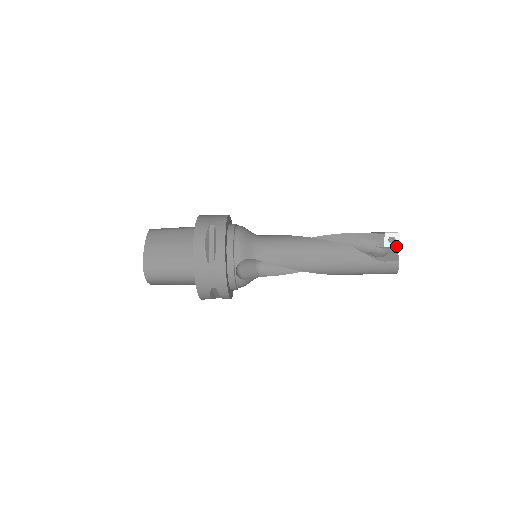
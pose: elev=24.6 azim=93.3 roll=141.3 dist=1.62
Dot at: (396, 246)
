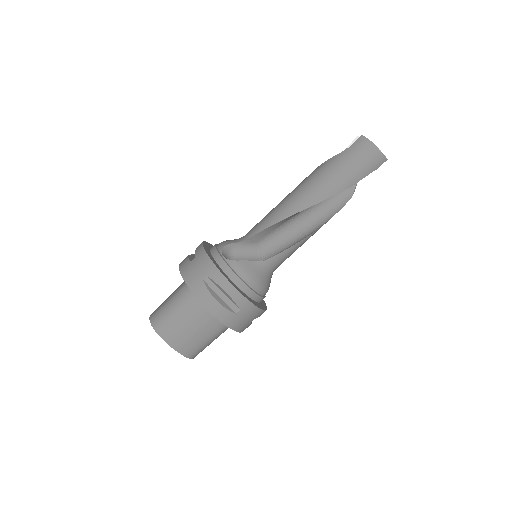
Dot at: occluded
